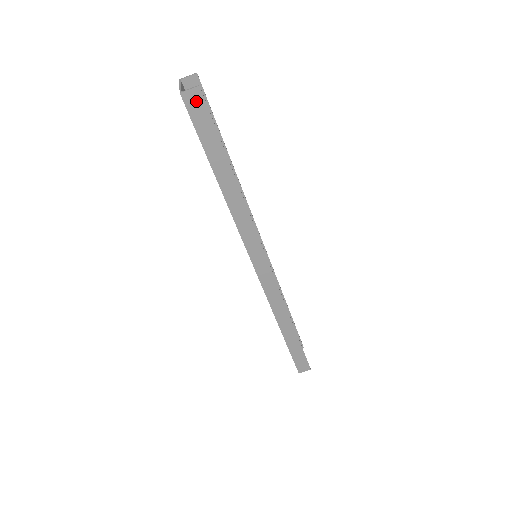
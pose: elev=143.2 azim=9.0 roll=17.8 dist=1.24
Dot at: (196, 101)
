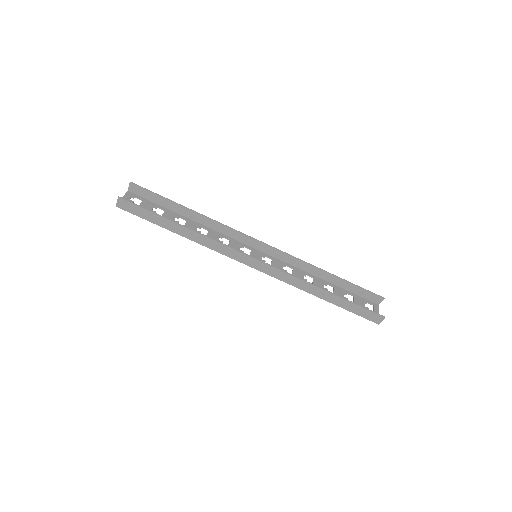
Dot at: (125, 204)
